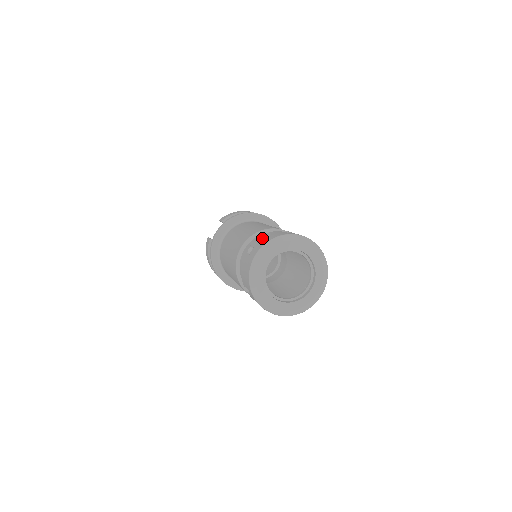
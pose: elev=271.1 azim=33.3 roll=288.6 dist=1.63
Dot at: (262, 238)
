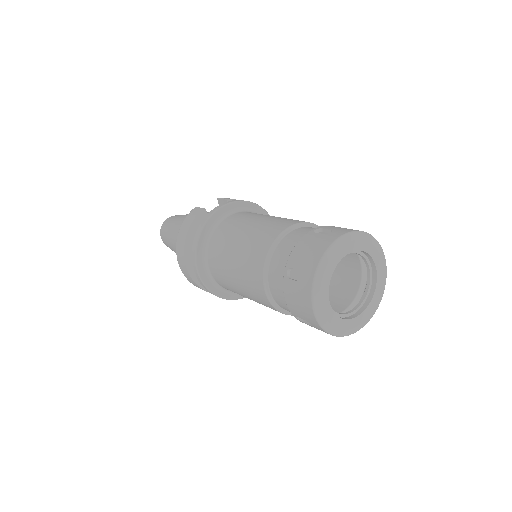
Dot at: occluded
